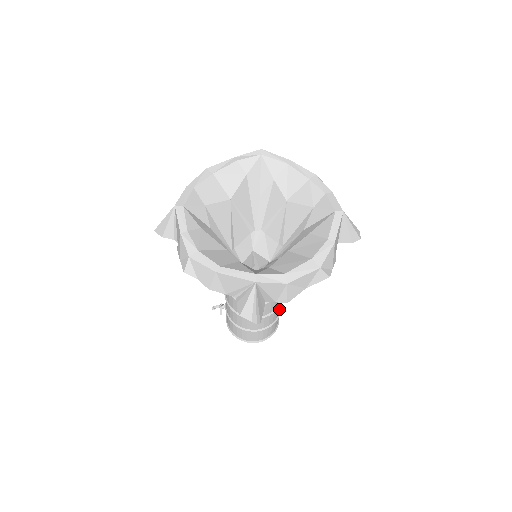
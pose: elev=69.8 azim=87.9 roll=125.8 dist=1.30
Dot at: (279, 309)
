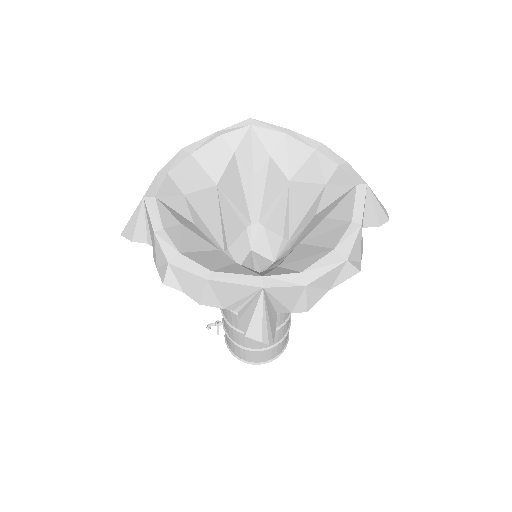
Dot at: (289, 320)
